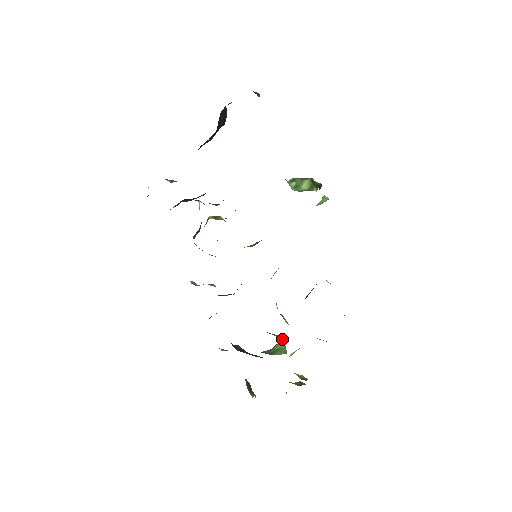
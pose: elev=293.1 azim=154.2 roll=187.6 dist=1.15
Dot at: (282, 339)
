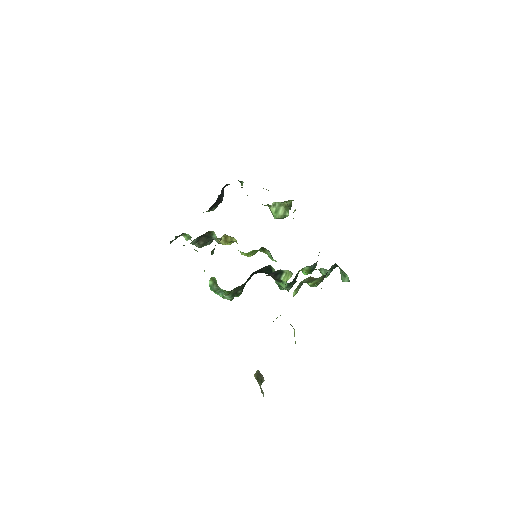
Dot at: (287, 274)
